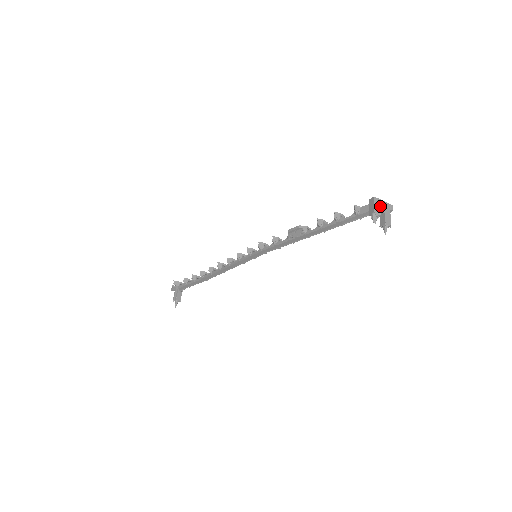
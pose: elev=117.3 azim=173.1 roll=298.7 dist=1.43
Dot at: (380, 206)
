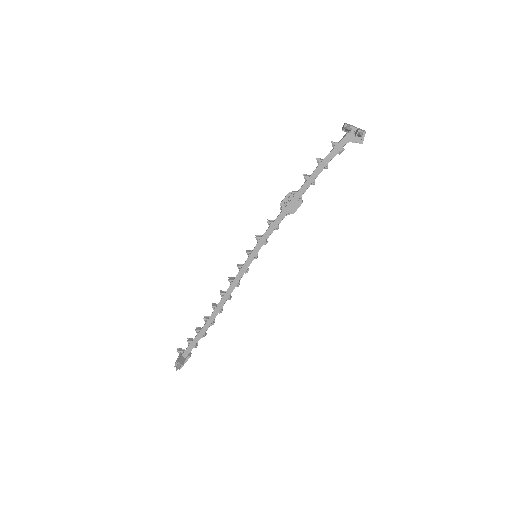
Dot at: occluded
